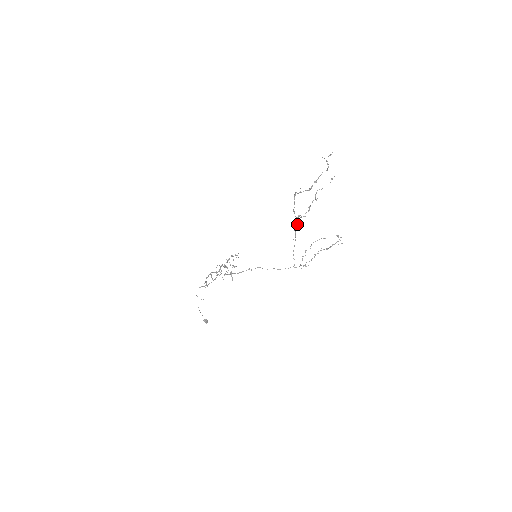
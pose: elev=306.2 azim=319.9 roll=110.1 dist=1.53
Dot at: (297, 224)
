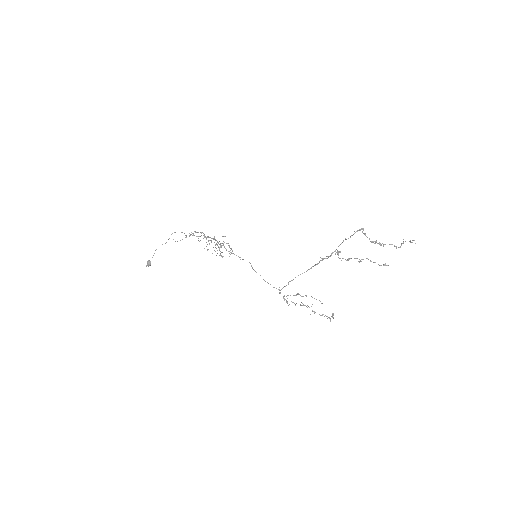
Dot at: occluded
